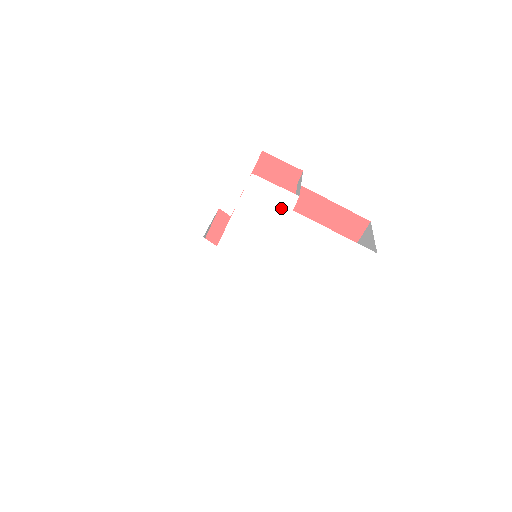
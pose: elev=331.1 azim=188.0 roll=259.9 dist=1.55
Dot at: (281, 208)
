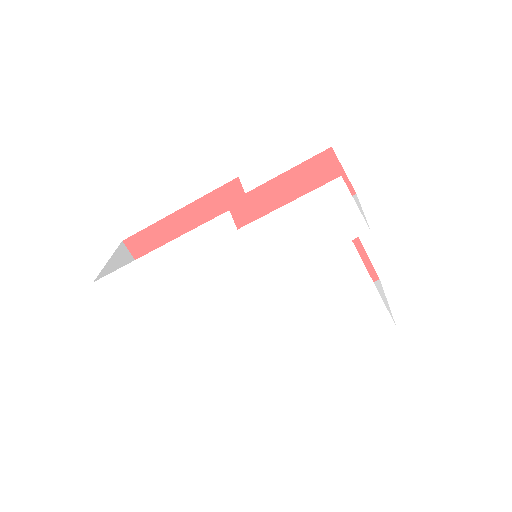
Dot at: (342, 231)
